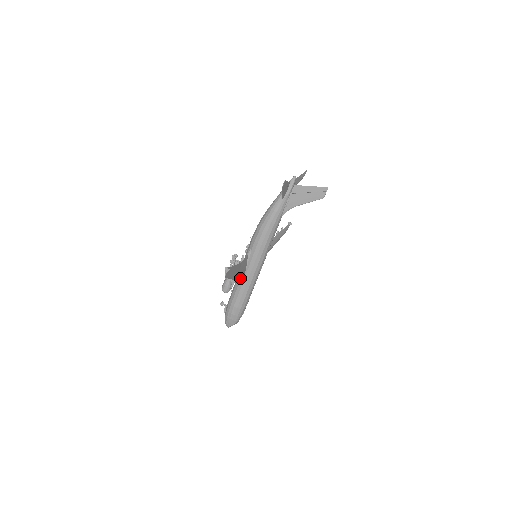
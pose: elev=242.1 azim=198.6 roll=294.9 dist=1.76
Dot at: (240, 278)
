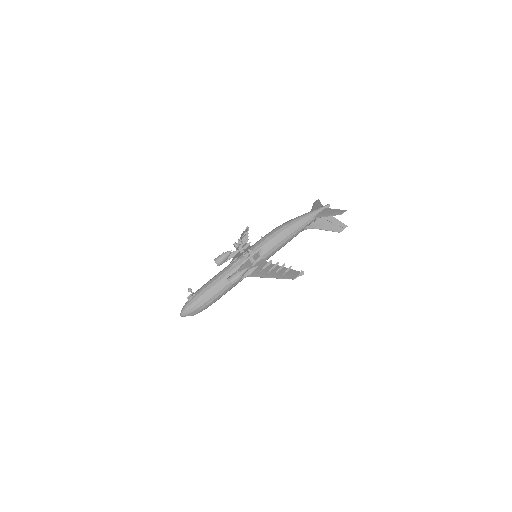
Dot at: occluded
